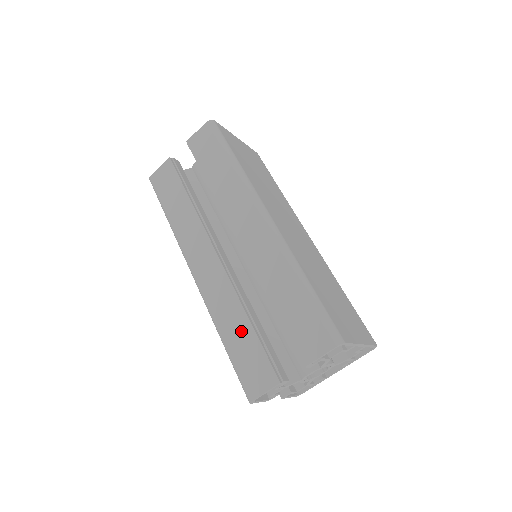
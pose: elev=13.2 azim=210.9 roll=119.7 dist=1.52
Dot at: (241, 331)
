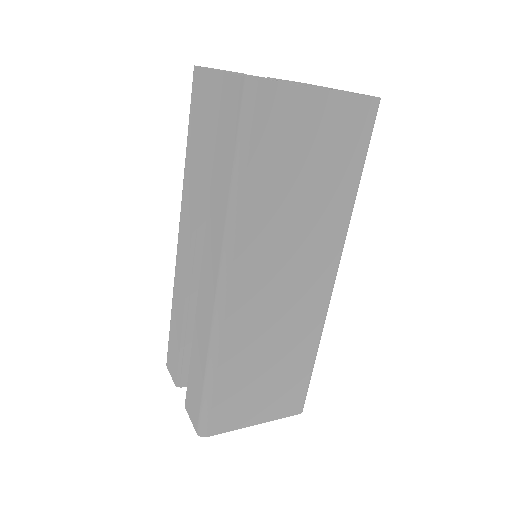
Dot at: (177, 327)
